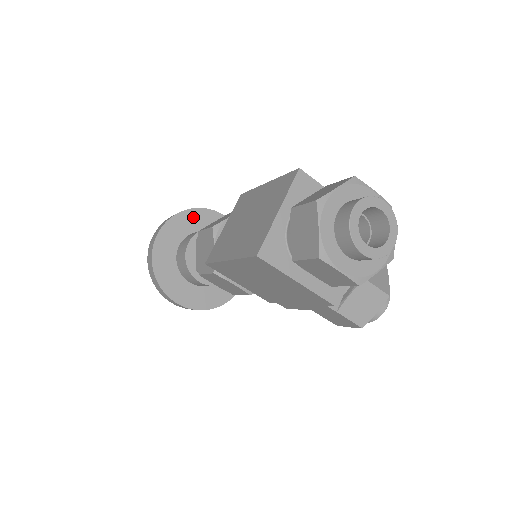
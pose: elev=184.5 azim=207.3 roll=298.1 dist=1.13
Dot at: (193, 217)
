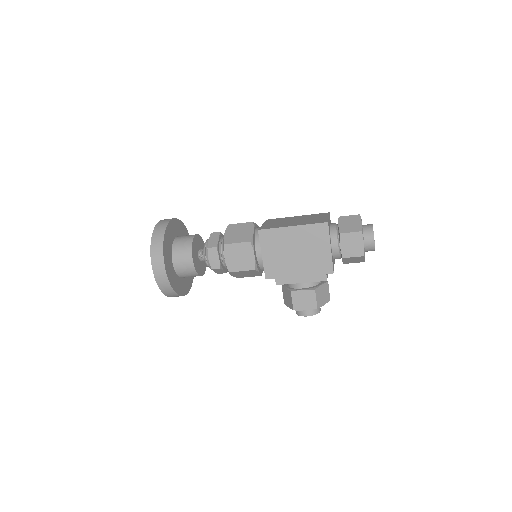
Dot at: (184, 230)
